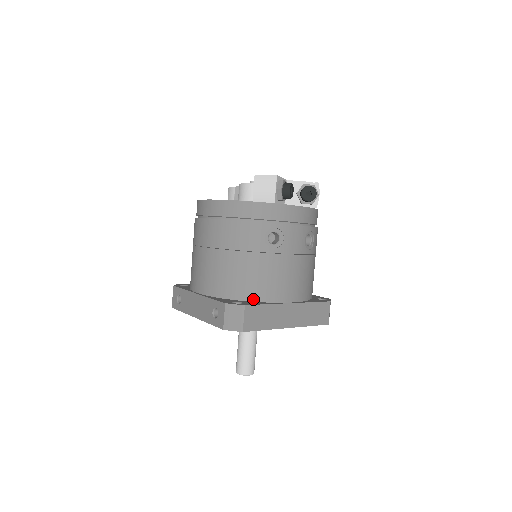
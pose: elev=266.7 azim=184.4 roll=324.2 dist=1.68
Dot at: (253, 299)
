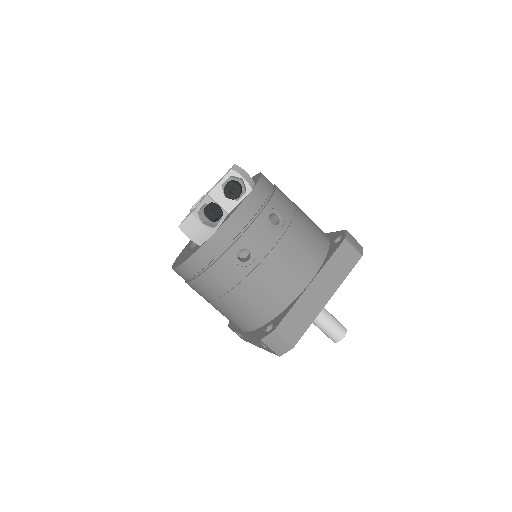
Dot at: (279, 311)
